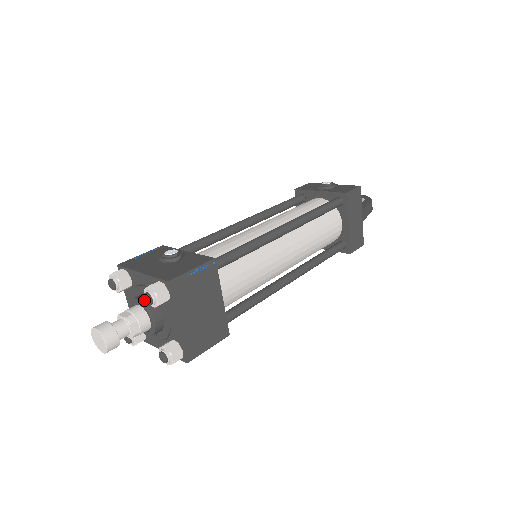
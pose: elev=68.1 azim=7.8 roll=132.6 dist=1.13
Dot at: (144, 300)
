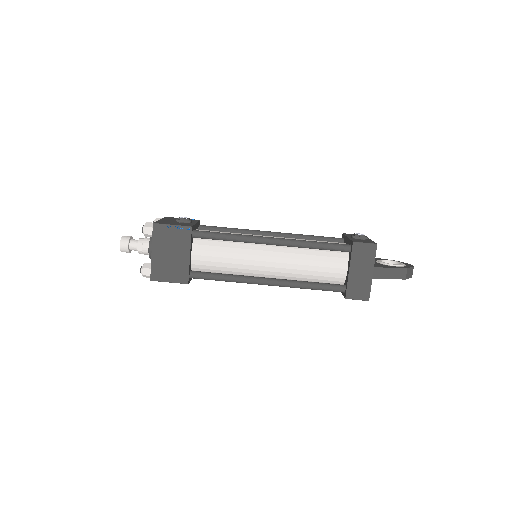
Dot at: occluded
